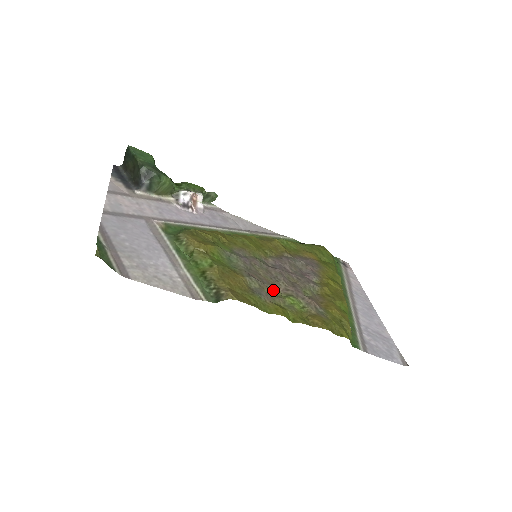
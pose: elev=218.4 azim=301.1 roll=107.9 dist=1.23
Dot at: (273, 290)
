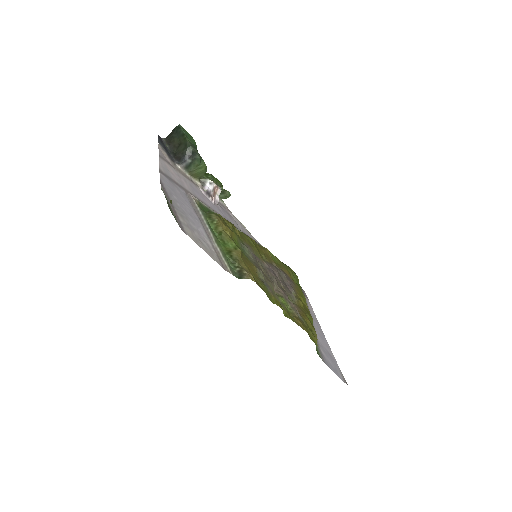
Dot at: (271, 287)
